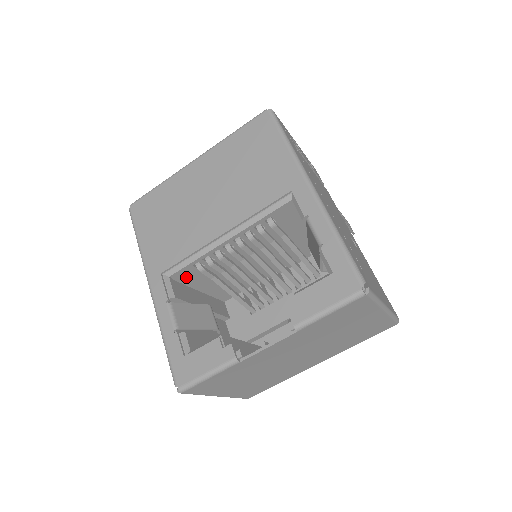
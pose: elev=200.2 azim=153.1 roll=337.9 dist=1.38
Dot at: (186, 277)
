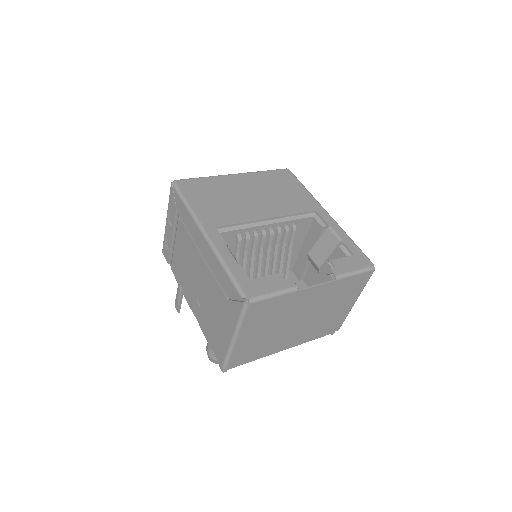
Dot at: occluded
